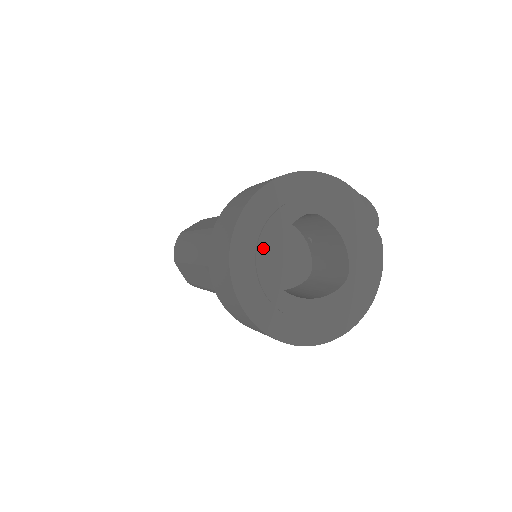
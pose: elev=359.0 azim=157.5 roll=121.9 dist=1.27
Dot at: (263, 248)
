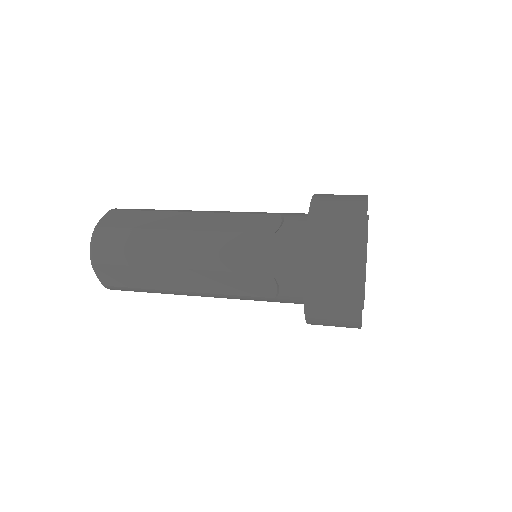
Dot at: (366, 260)
